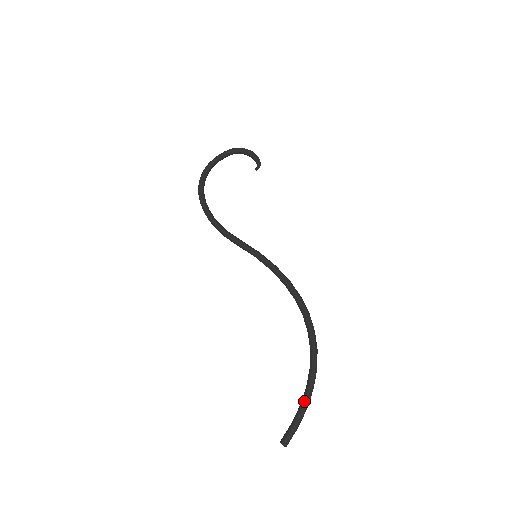
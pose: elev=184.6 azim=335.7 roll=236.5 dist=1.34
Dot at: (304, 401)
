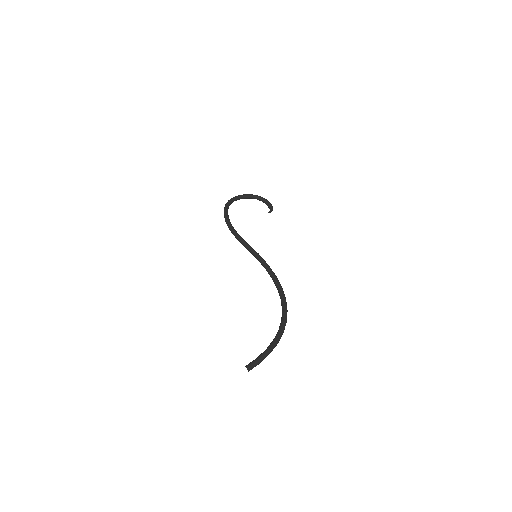
Dot at: (270, 347)
